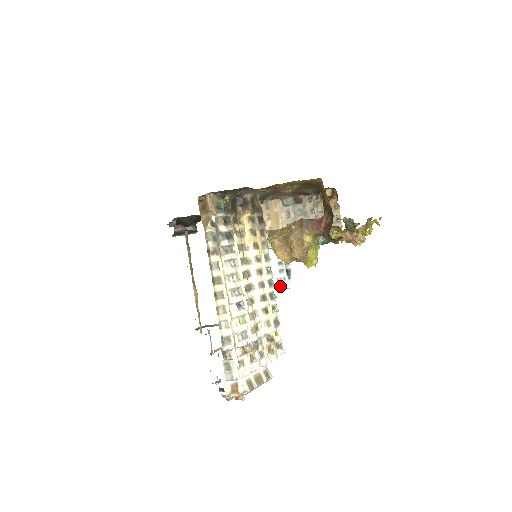
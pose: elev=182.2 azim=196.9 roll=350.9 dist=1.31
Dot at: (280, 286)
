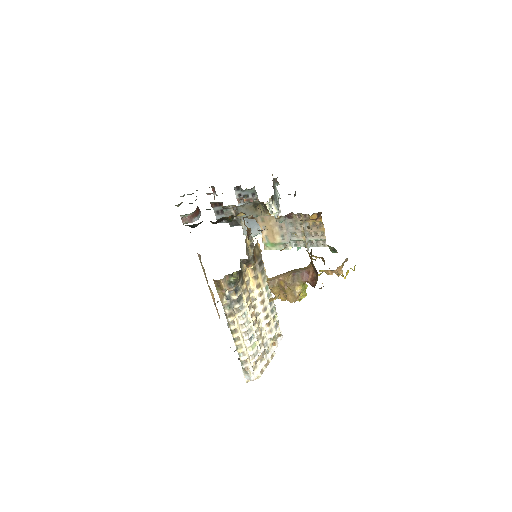
Dot at: occluded
